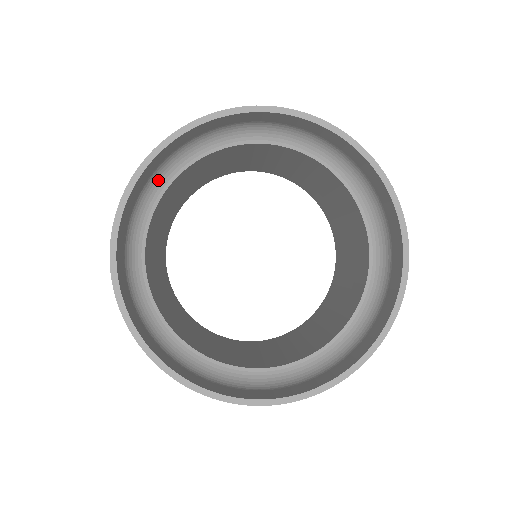
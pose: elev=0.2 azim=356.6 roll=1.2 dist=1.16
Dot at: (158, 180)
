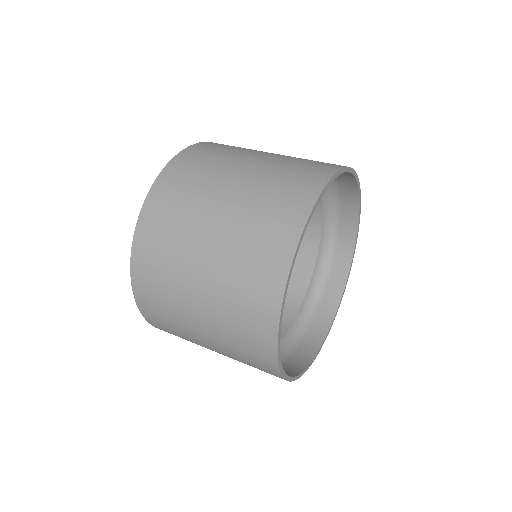
Dot at: occluded
